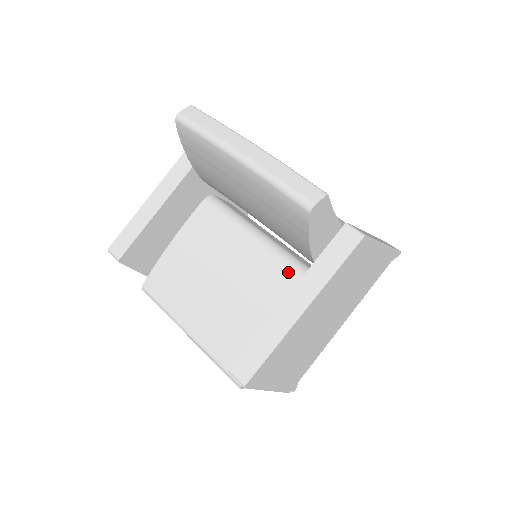
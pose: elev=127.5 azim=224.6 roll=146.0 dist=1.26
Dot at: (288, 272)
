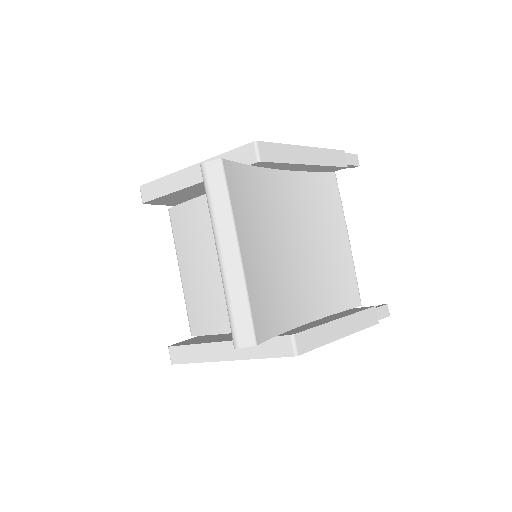
Dot at: occluded
